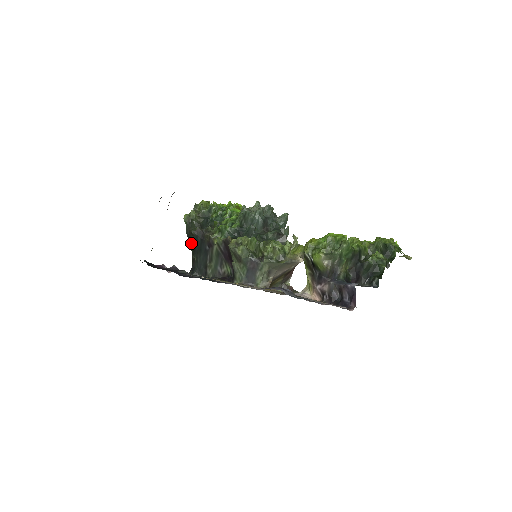
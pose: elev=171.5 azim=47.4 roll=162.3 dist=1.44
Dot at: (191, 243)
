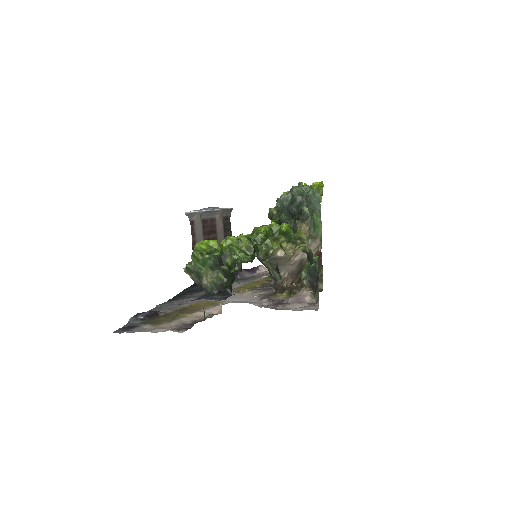
Dot at: occluded
